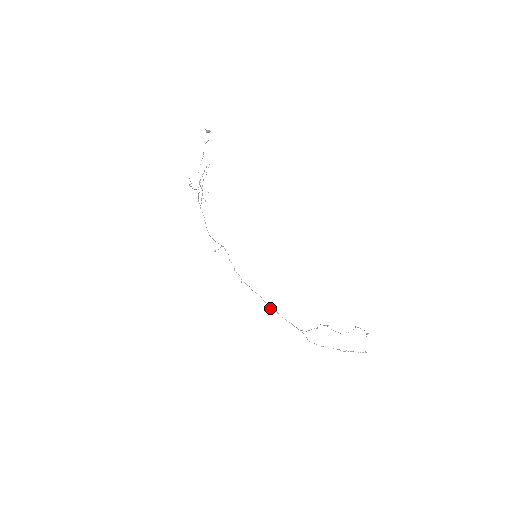
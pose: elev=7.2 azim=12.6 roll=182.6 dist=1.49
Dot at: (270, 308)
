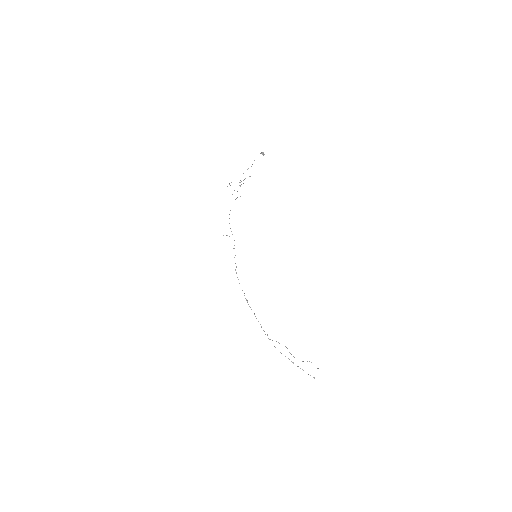
Dot at: (248, 304)
